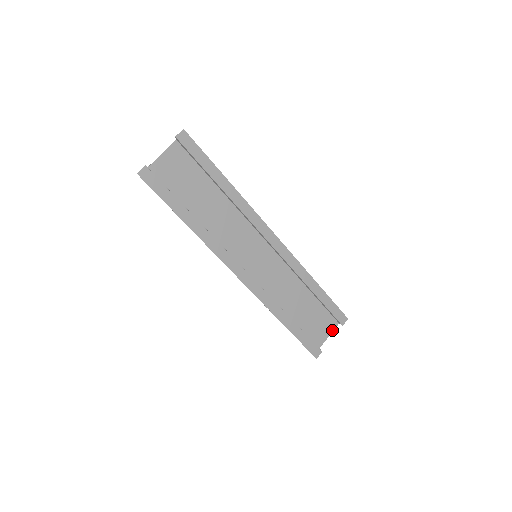
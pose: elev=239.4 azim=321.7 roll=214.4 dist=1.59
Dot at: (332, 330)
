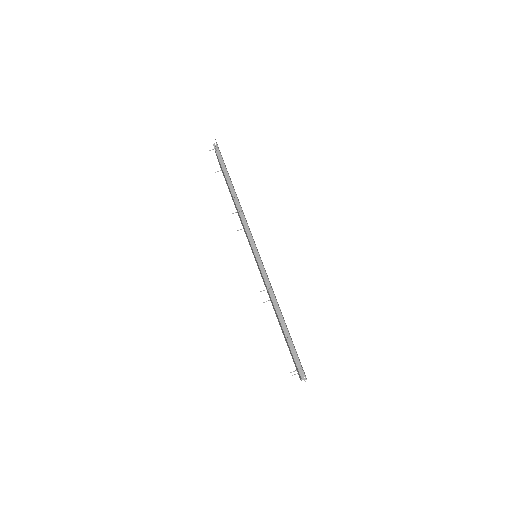
Dot at: occluded
